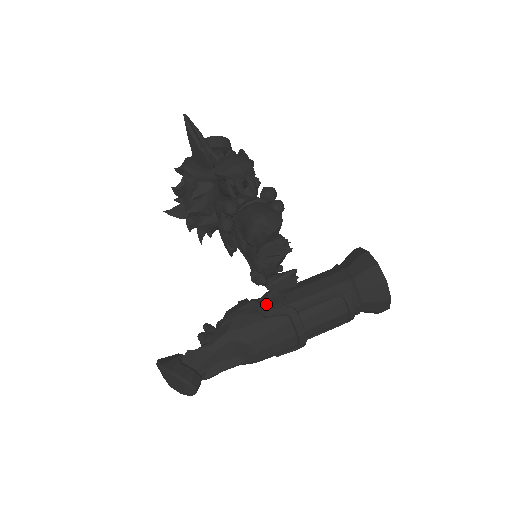
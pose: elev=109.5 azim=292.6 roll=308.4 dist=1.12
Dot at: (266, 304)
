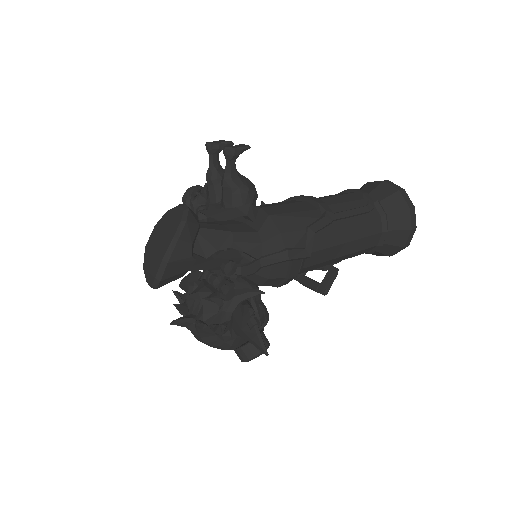
Dot at: occluded
